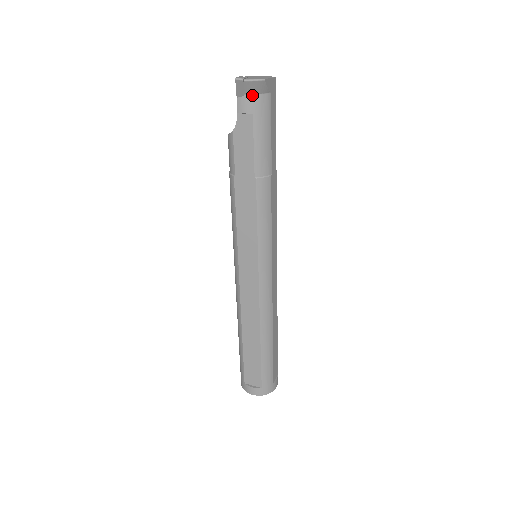
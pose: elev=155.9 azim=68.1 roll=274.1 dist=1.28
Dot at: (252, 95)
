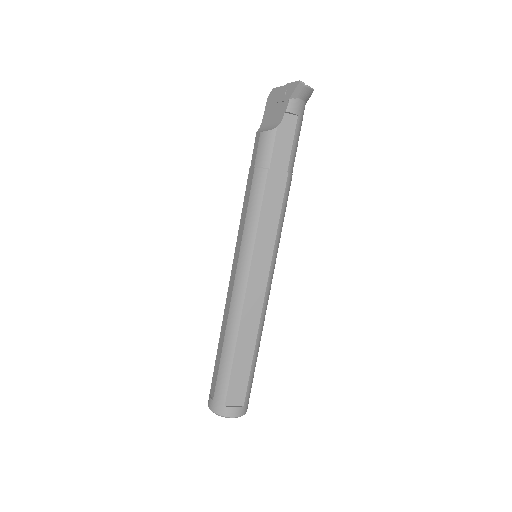
Dot at: (301, 100)
